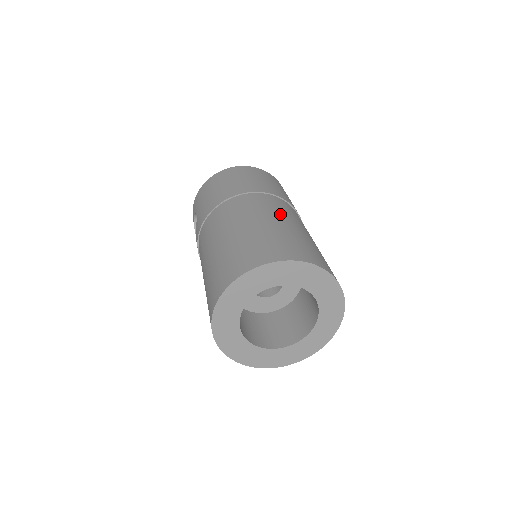
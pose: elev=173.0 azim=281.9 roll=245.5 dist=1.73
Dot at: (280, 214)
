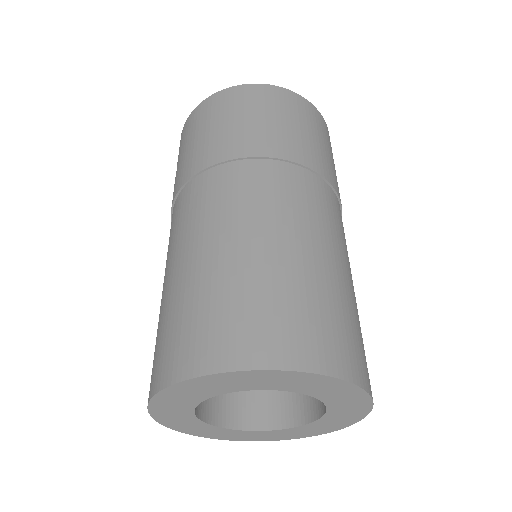
Dot at: (289, 220)
